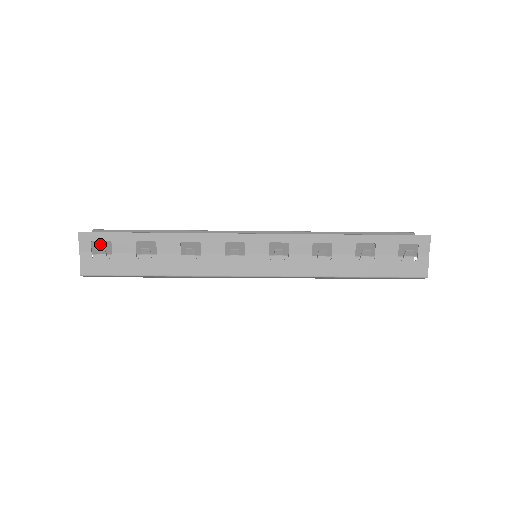
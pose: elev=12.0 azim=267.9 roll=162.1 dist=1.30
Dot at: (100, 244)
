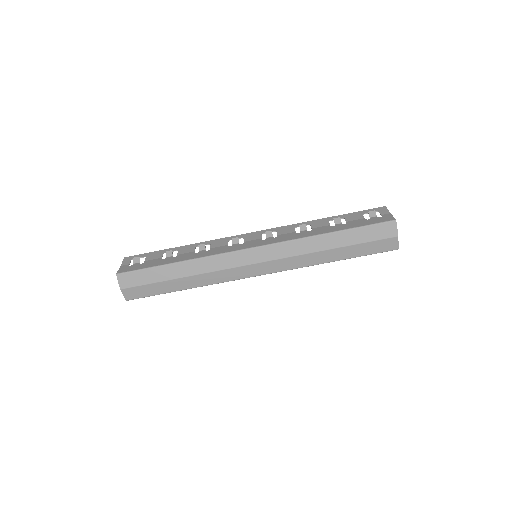
Dot at: occluded
